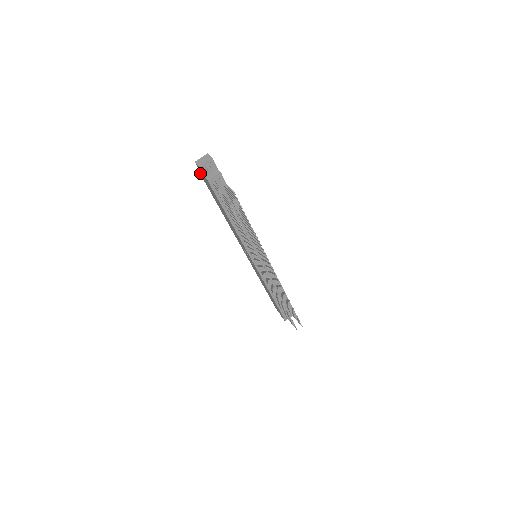
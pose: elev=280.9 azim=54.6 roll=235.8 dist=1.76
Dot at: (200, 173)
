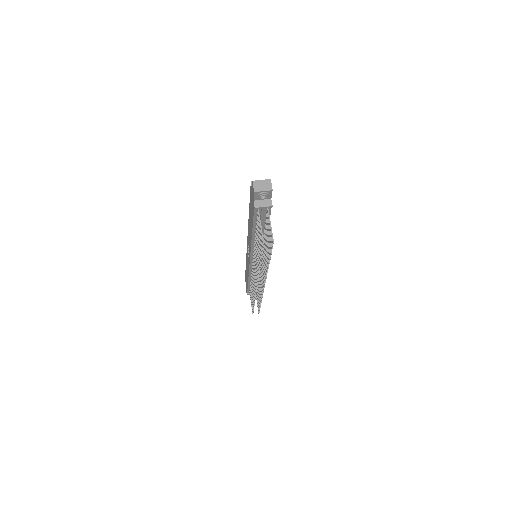
Dot at: (251, 187)
